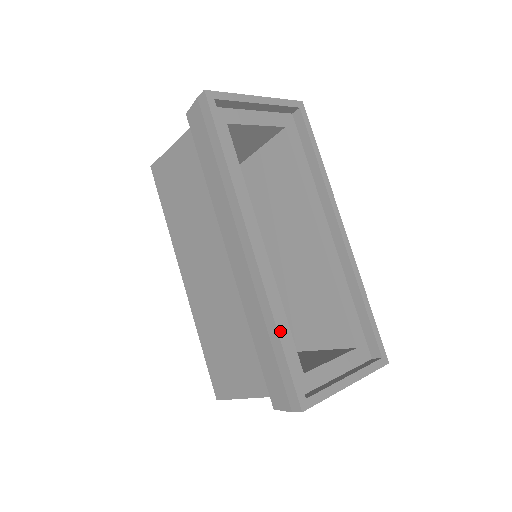
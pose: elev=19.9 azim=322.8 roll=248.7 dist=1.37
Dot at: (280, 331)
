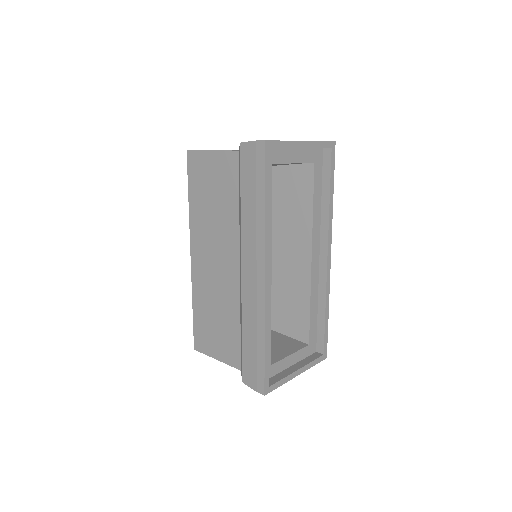
Dot at: (266, 342)
